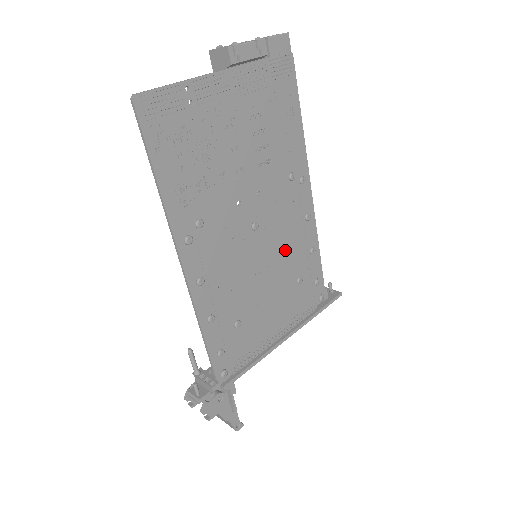
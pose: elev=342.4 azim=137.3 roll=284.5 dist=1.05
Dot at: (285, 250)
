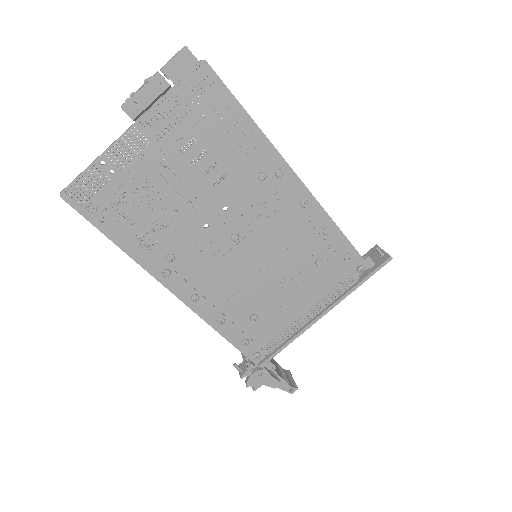
Dot at: (286, 243)
